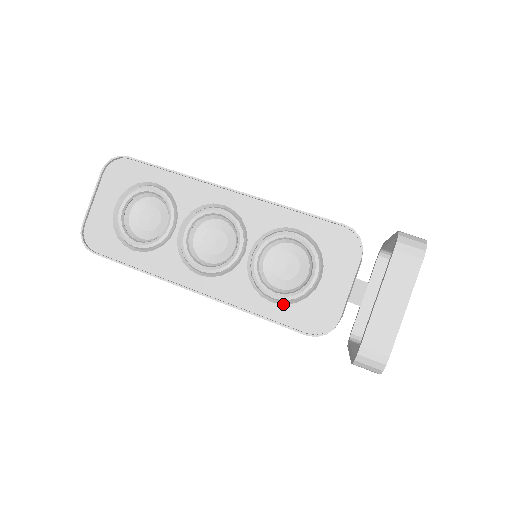
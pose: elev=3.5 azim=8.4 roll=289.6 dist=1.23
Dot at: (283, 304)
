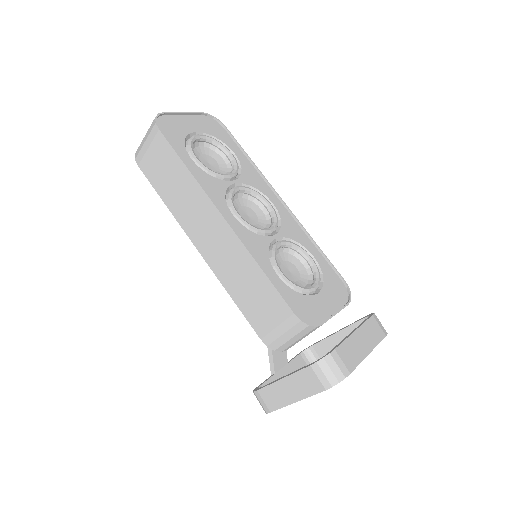
Dot at: (285, 283)
